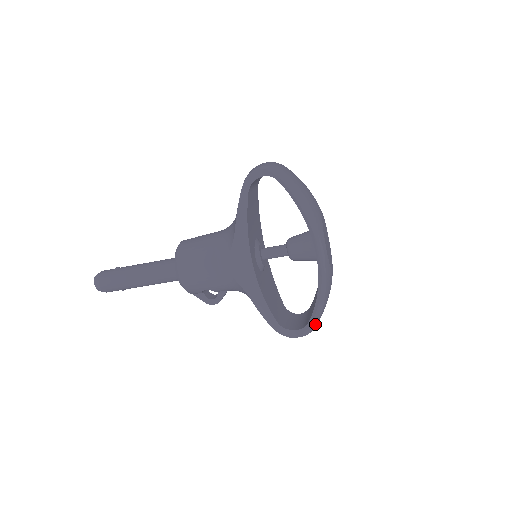
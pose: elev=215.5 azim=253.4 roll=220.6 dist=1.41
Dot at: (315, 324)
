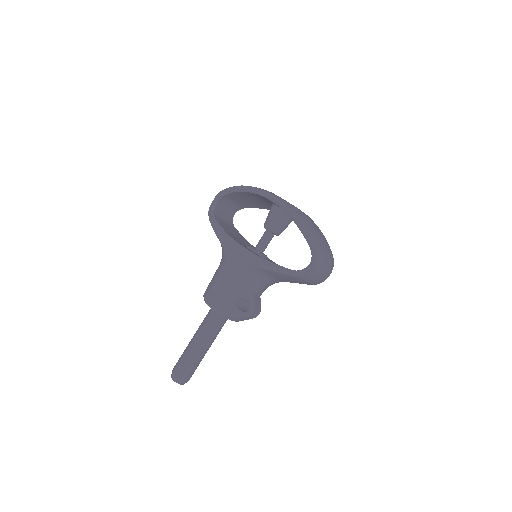
Dot at: (314, 243)
